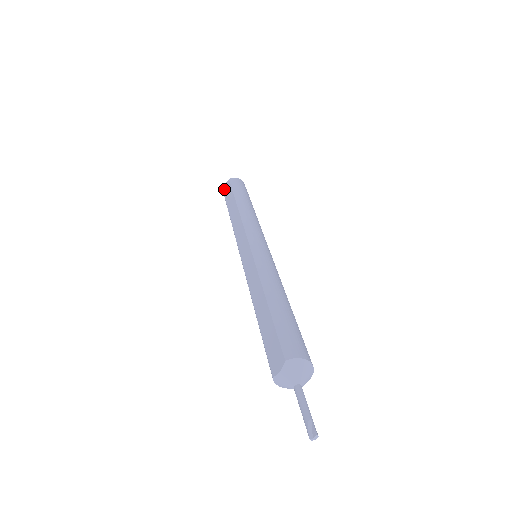
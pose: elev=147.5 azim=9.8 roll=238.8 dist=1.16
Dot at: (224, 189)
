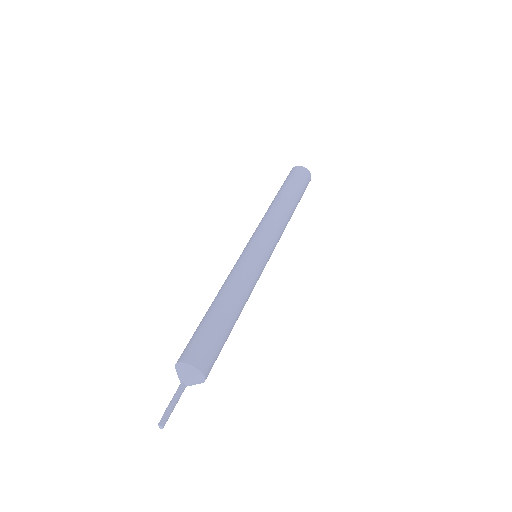
Dot at: occluded
